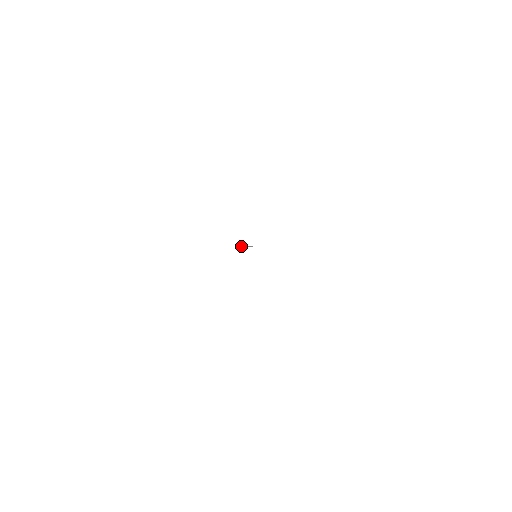
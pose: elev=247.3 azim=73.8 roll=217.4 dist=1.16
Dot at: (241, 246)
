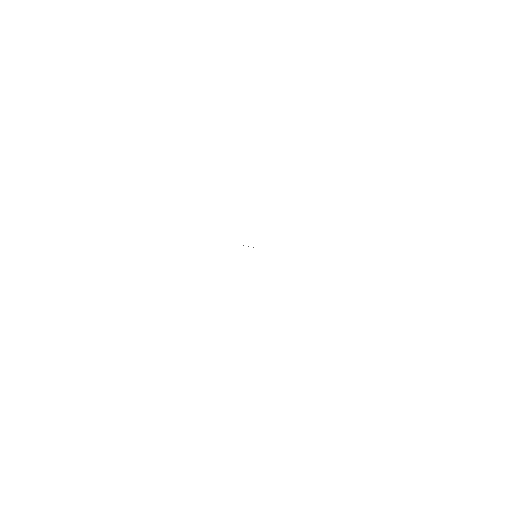
Dot at: occluded
